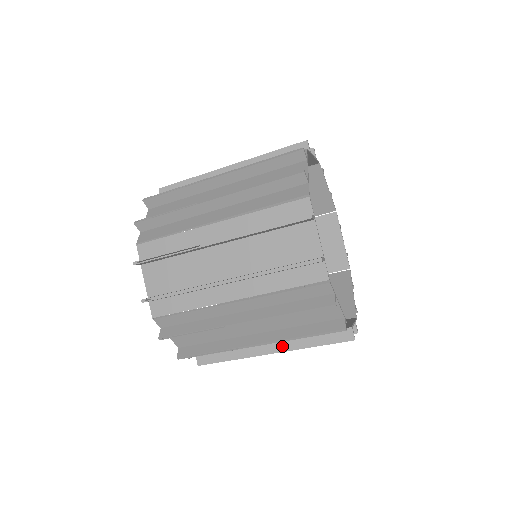
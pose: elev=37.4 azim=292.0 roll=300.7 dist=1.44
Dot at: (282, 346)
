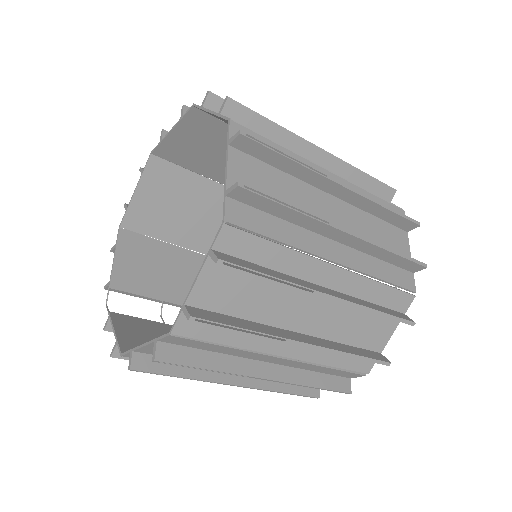
Dot at: occluded
